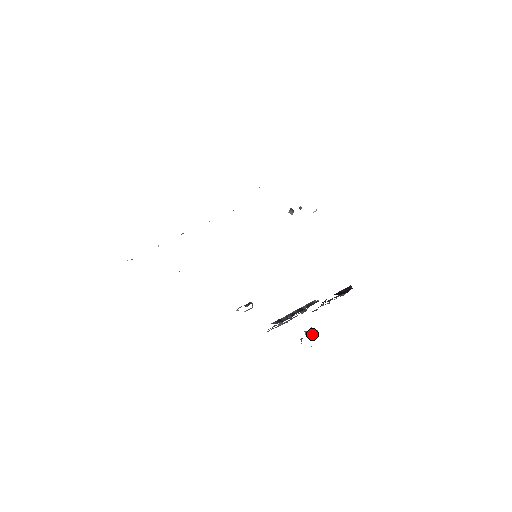
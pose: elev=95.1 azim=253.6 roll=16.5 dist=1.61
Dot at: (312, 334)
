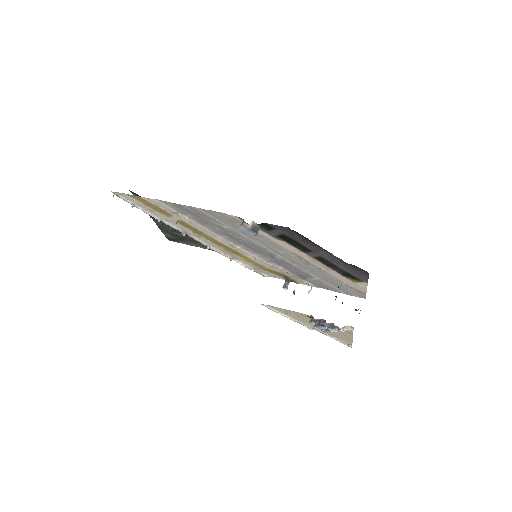
Dot at: occluded
